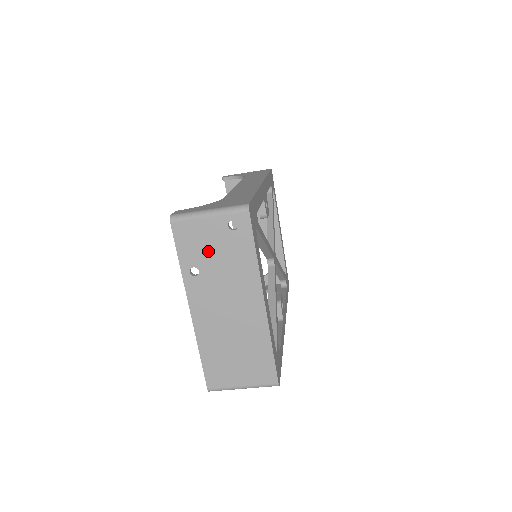
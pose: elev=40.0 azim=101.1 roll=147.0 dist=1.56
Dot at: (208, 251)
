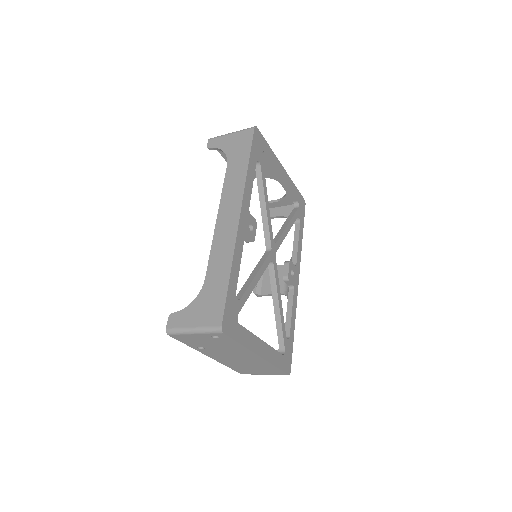
Dot at: (205, 343)
